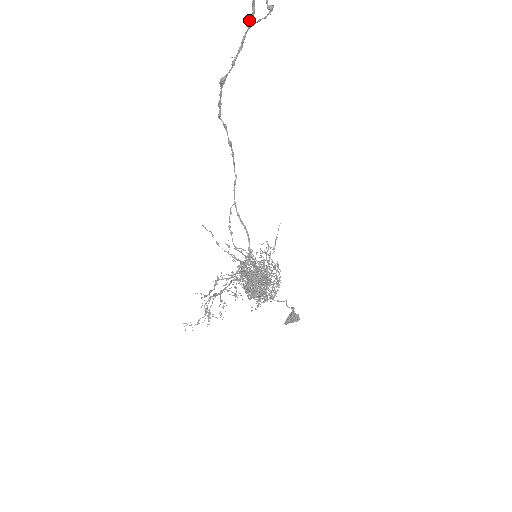
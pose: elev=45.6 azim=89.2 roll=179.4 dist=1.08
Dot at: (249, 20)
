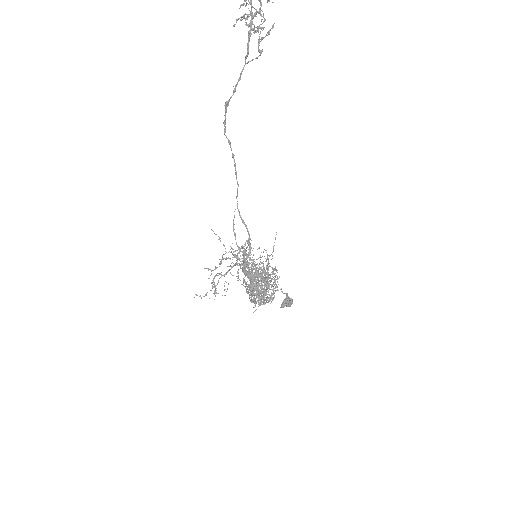
Dot at: (245, 58)
